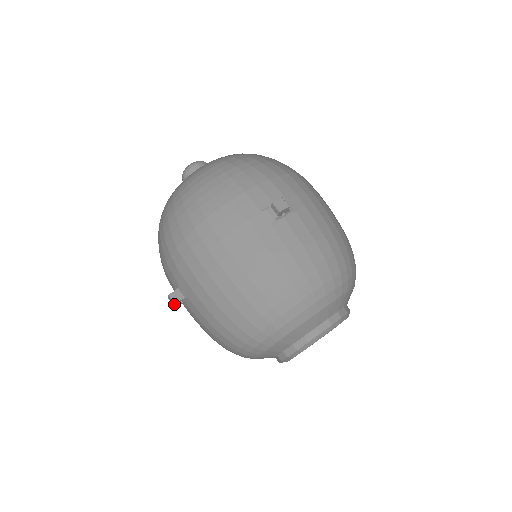
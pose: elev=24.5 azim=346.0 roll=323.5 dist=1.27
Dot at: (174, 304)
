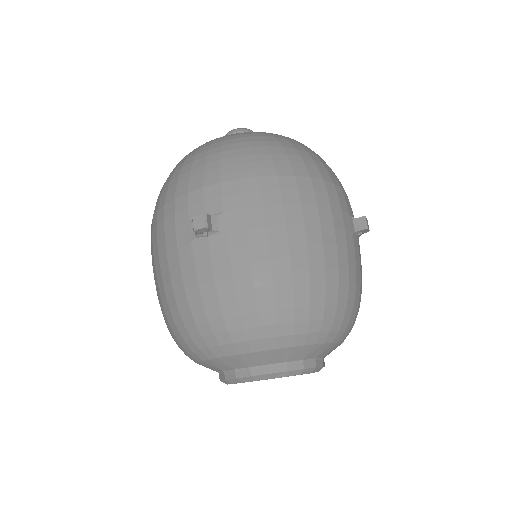
Dot at: occluded
